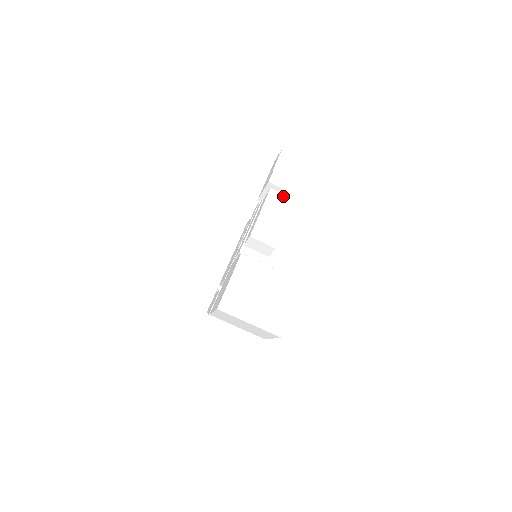
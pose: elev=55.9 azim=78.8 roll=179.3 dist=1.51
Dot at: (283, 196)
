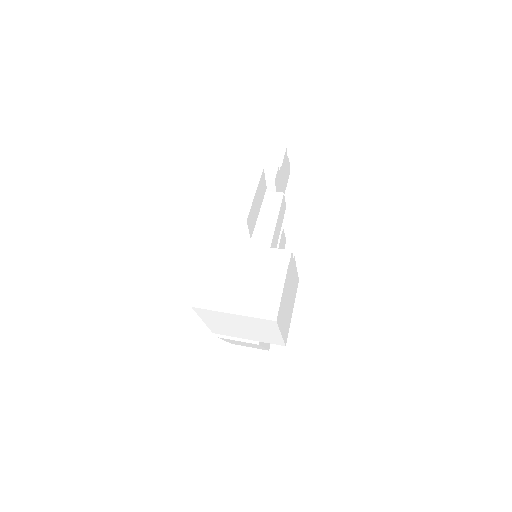
Dot at: (249, 169)
